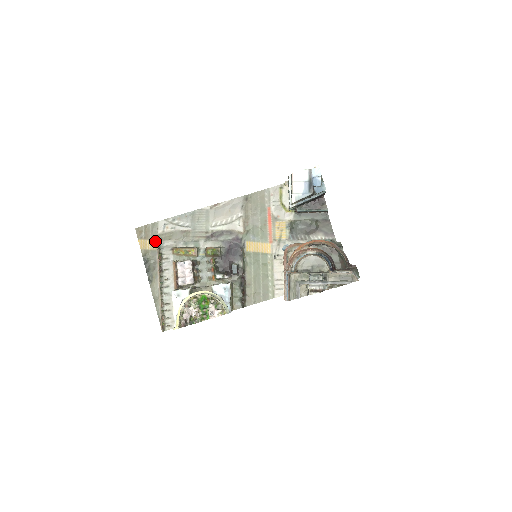
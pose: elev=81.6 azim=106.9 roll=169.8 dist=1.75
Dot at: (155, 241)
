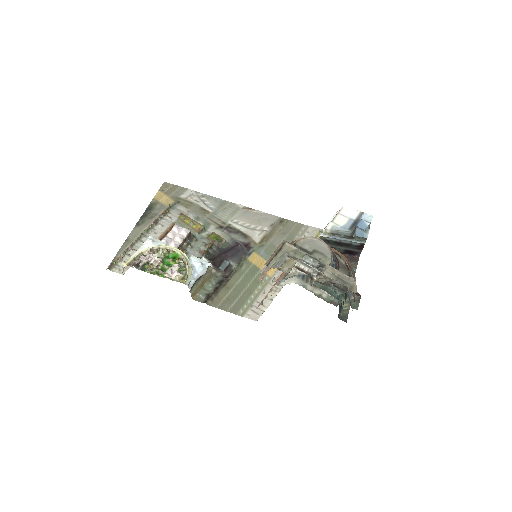
Dot at: (172, 200)
